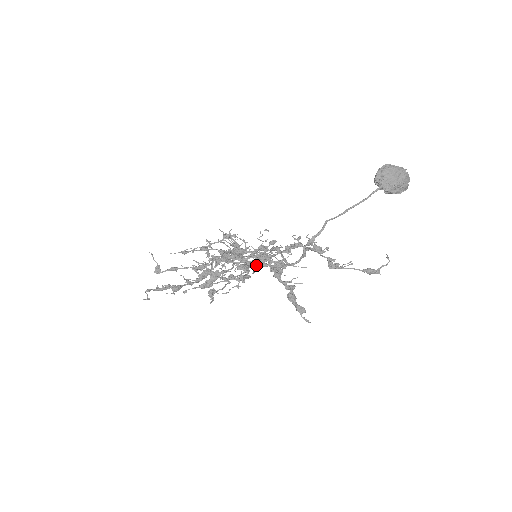
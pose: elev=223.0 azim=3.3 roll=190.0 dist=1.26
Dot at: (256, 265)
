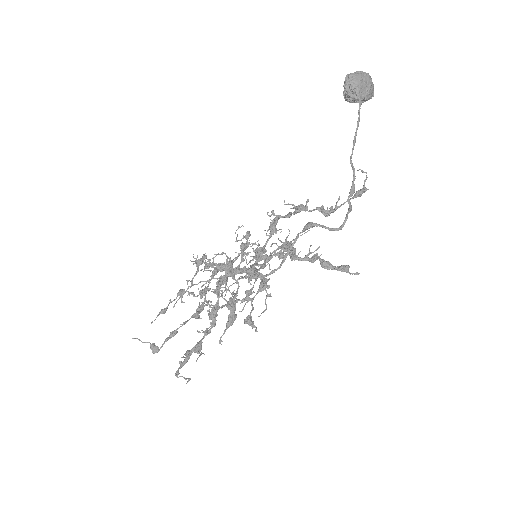
Dot at: occluded
